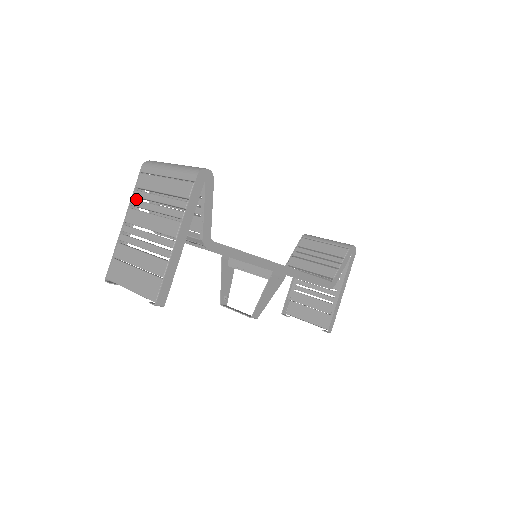
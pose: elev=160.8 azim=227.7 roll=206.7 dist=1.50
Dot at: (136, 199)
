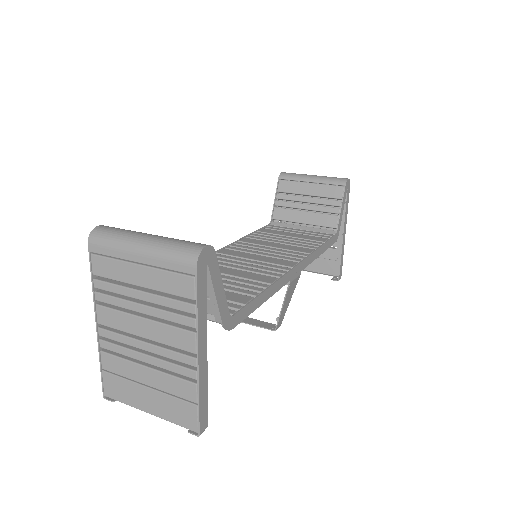
Dot at: occluded
